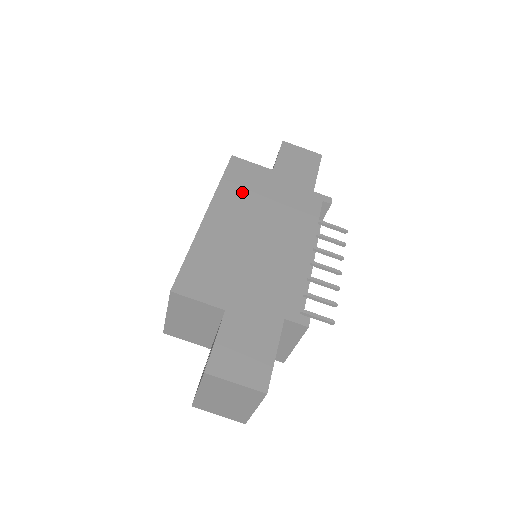
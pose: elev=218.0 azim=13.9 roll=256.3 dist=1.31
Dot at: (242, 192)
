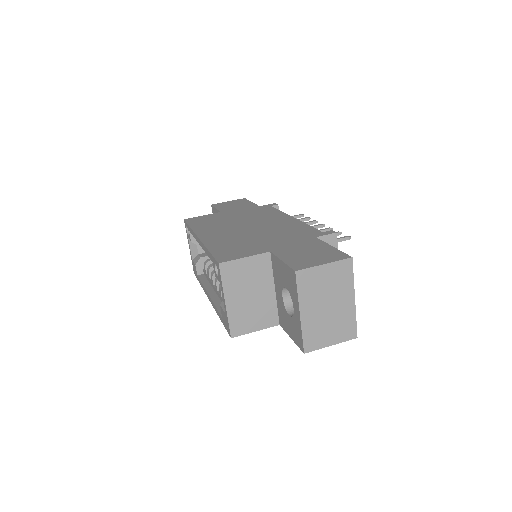
Dot at: (212, 224)
